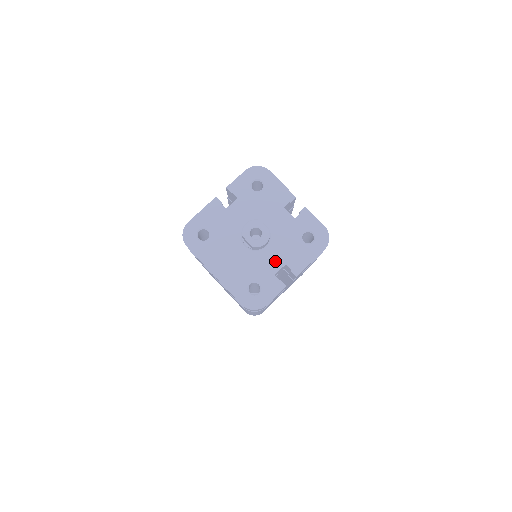
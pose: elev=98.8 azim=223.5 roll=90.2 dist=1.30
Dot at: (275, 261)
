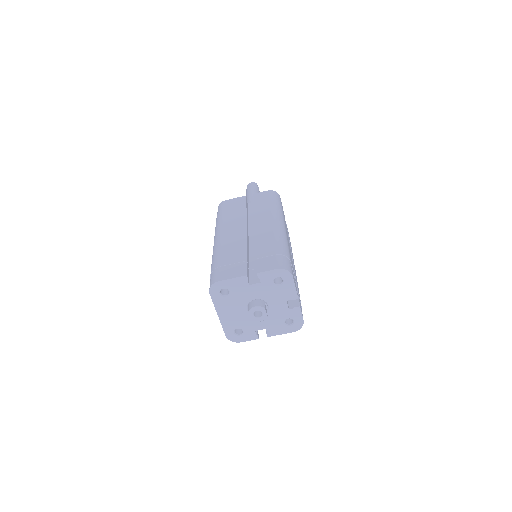
Dot at: (260, 325)
